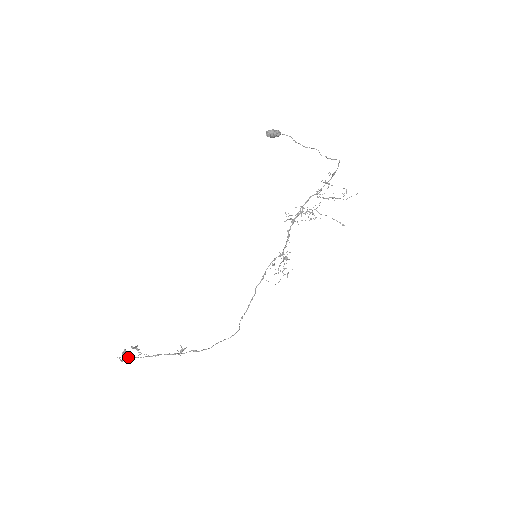
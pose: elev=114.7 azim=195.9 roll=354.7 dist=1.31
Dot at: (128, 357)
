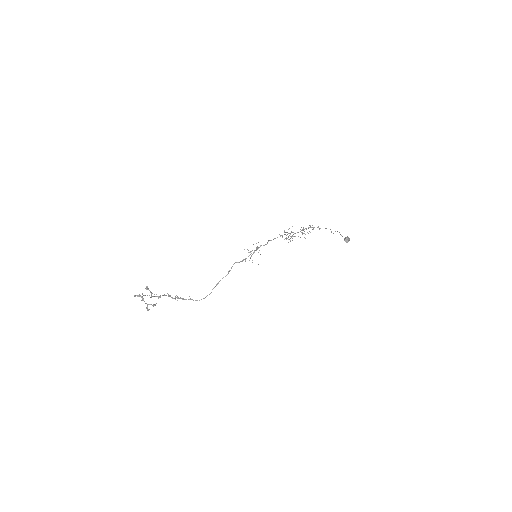
Dot at: (140, 295)
